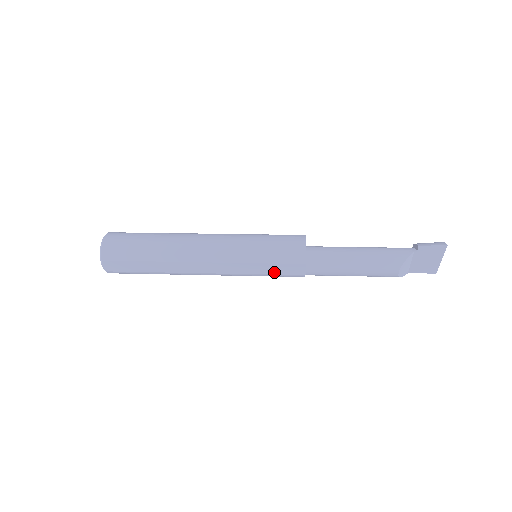
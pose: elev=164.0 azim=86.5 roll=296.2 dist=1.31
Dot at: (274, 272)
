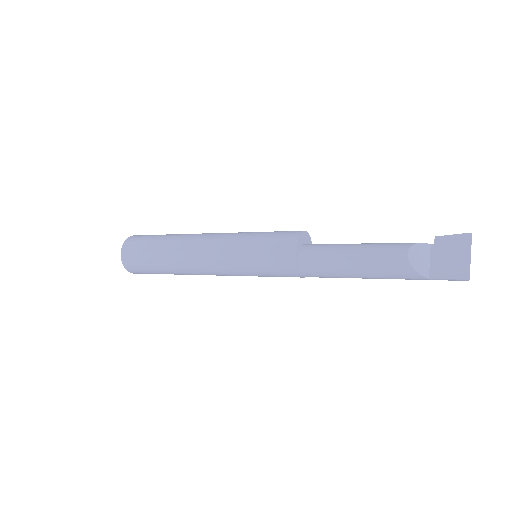
Dot at: (265, 250)
